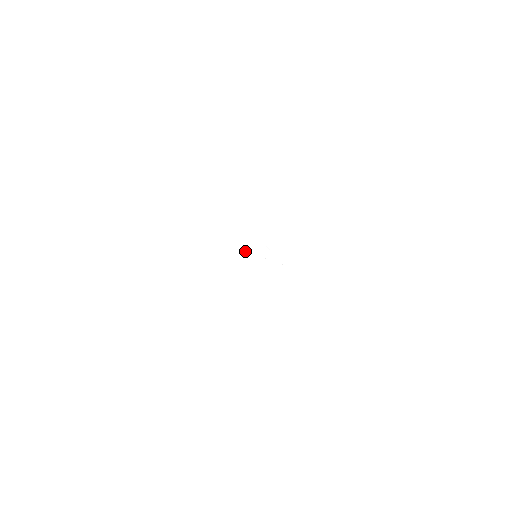
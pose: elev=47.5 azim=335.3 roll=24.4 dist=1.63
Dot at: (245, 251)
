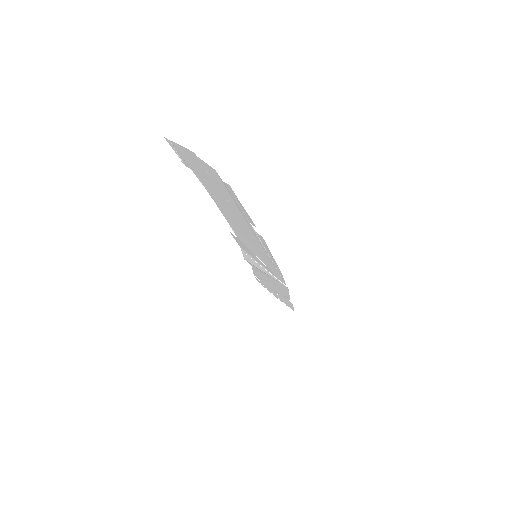
Dot at: (244, 245)
